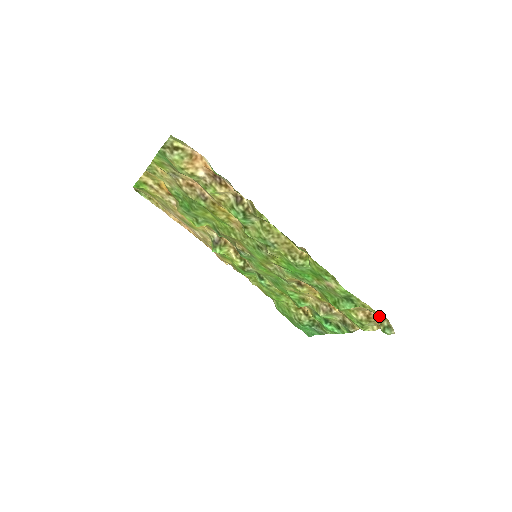
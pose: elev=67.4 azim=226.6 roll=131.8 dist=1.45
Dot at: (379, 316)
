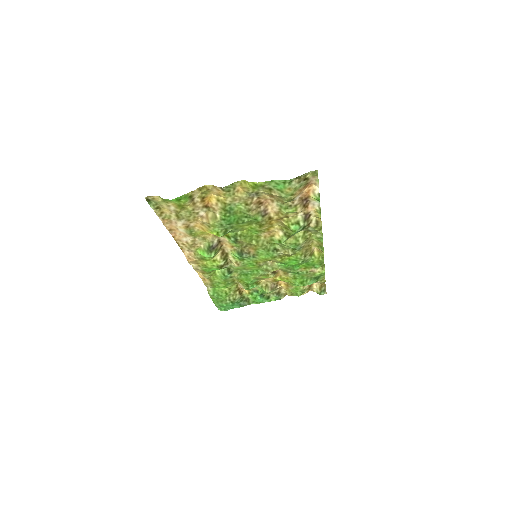
Dot at: (321, 284)
